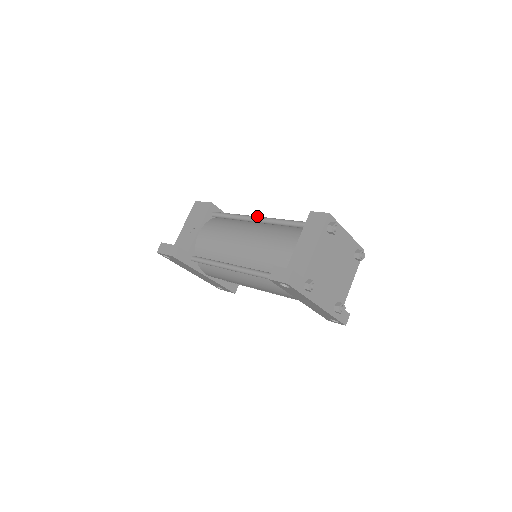
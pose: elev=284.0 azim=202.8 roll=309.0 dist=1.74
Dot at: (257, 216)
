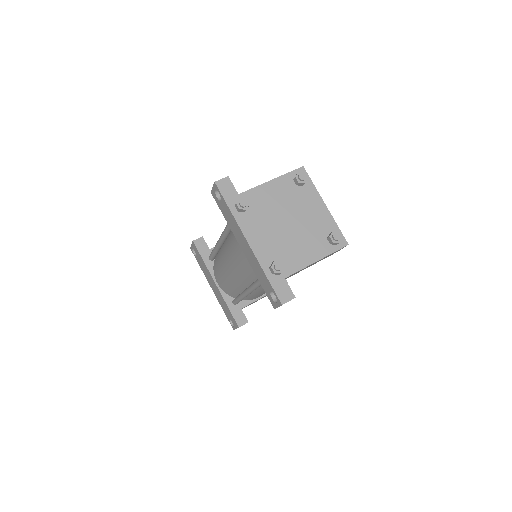
Dot at: occluded
